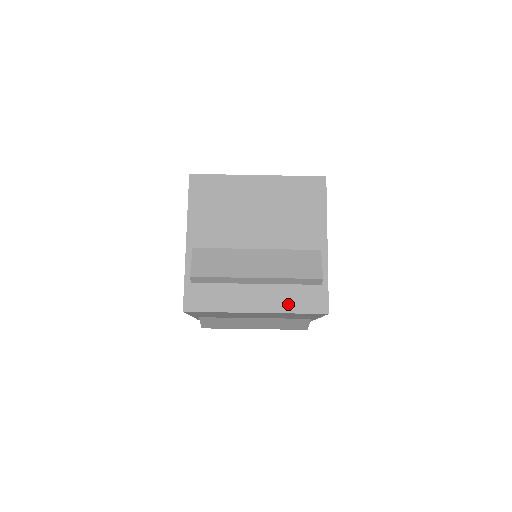
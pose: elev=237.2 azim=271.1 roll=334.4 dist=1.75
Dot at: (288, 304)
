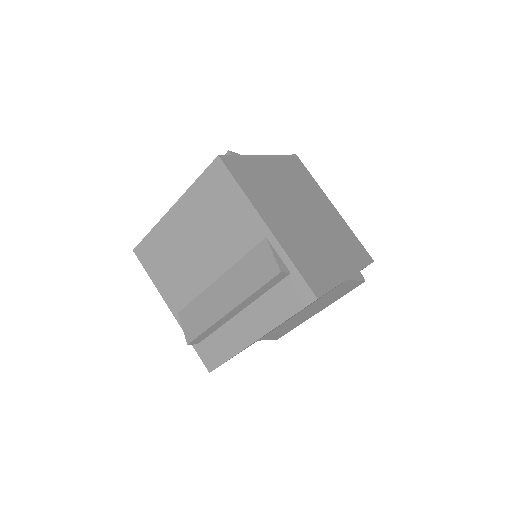
Dot at: (276, 314)
